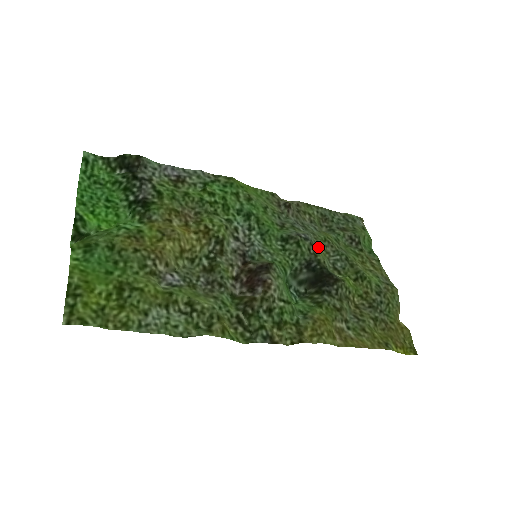
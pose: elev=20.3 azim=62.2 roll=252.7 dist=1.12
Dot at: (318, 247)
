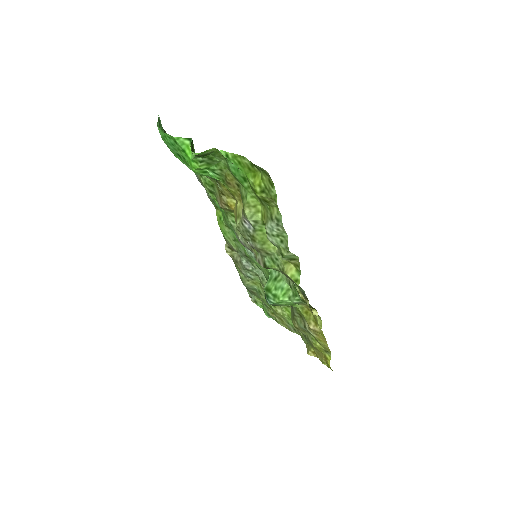
Dot at: (265, 282)
